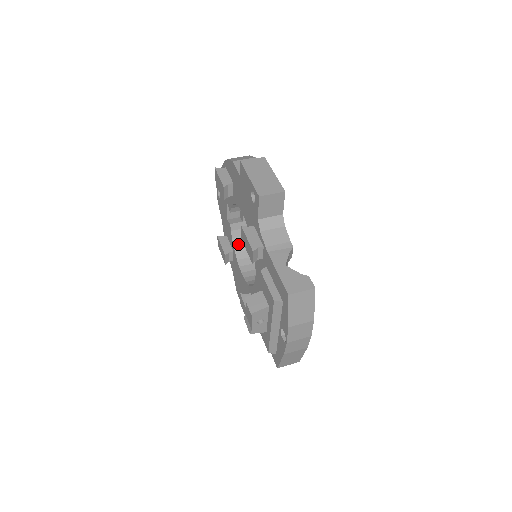
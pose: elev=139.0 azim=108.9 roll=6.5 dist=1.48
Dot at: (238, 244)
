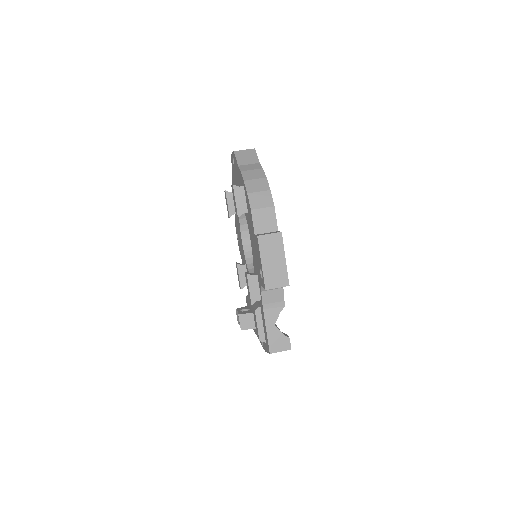
Dot at: occluded
